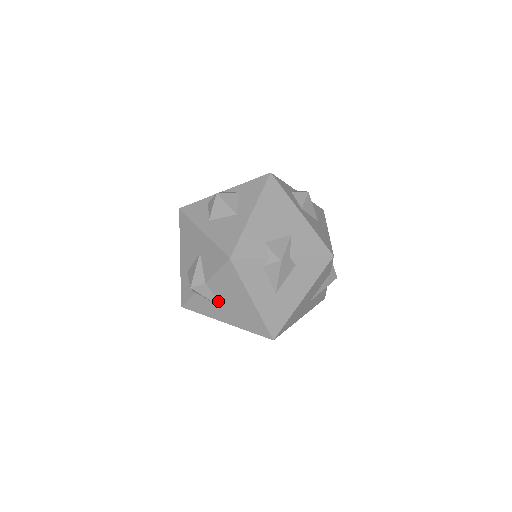
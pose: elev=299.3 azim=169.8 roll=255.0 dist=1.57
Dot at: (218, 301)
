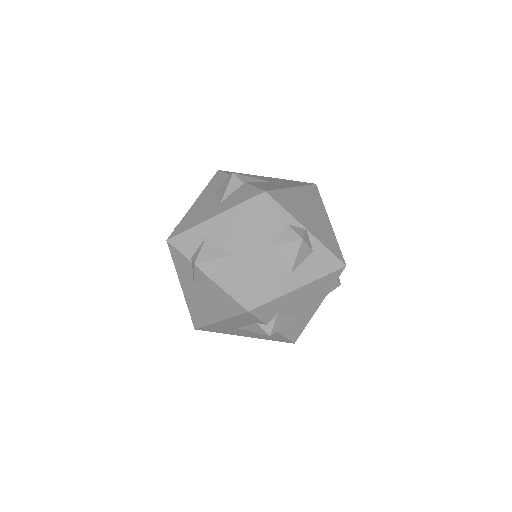
Dot at: (198, 285)
